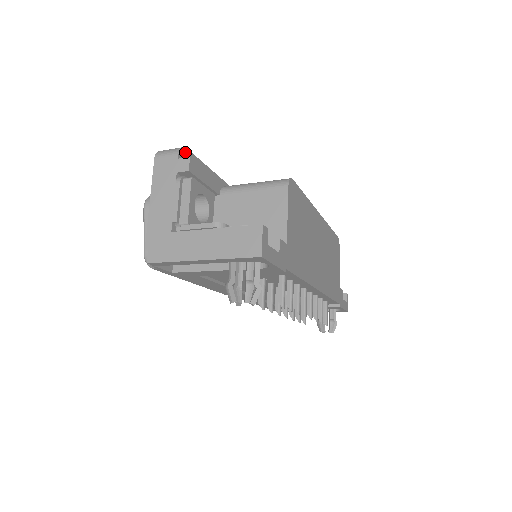
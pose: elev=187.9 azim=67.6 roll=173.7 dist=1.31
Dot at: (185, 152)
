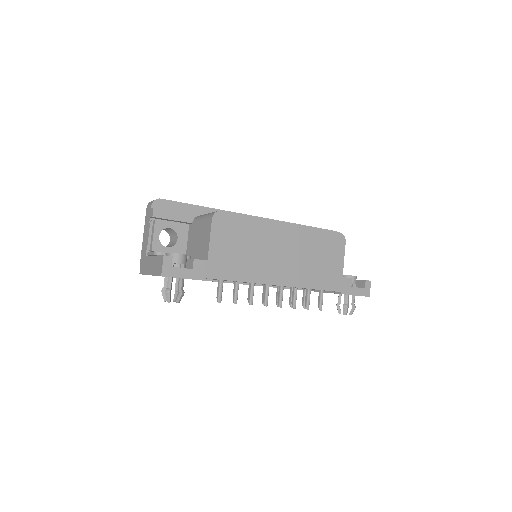
Dot at: (159, 202)
